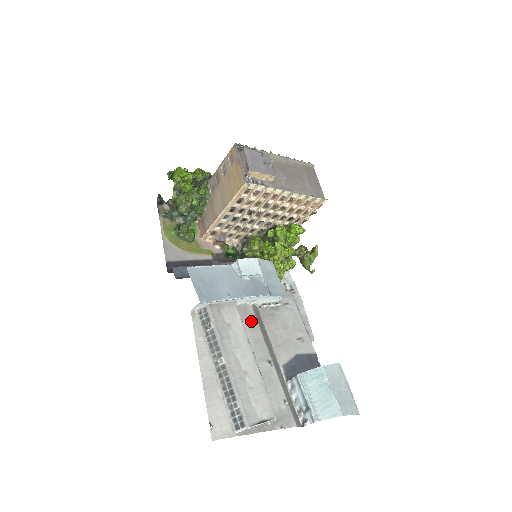
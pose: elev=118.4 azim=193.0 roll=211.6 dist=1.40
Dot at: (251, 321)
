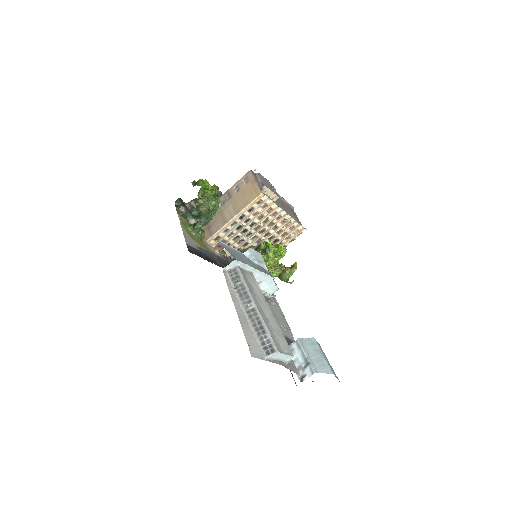
Dot at: occluded
